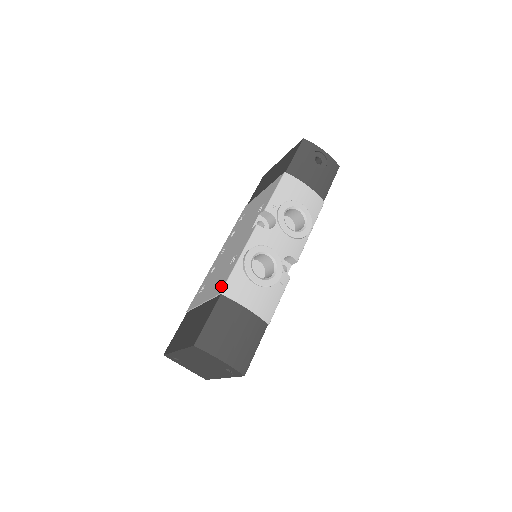
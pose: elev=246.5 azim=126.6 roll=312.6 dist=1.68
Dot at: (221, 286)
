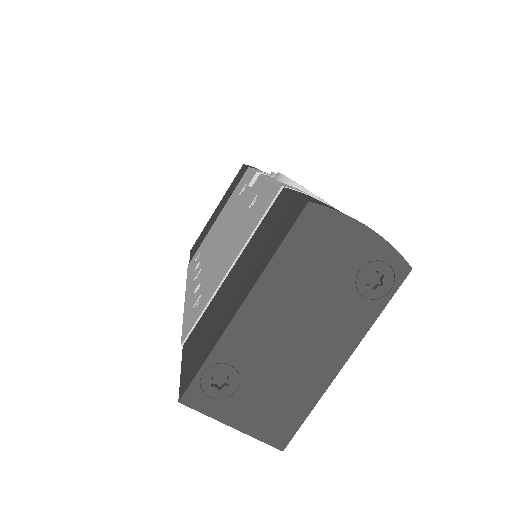
Dot at: (269, 196)
